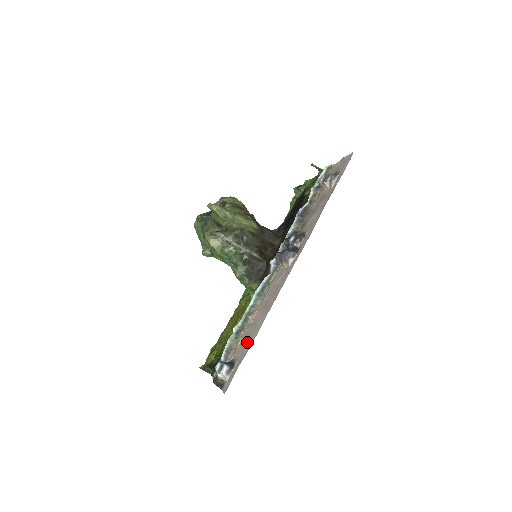
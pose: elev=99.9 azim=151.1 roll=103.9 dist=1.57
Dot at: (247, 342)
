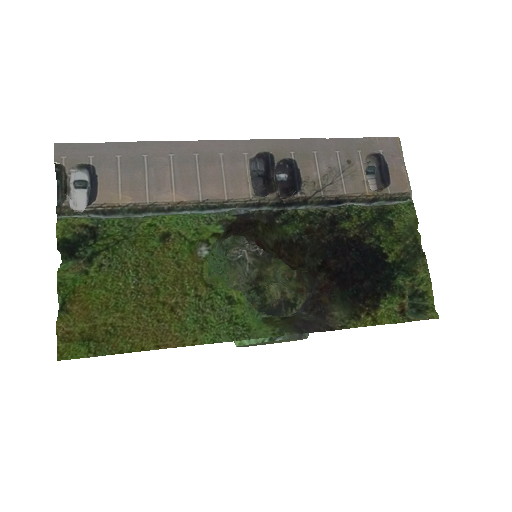
Dot at: (130, 163)
